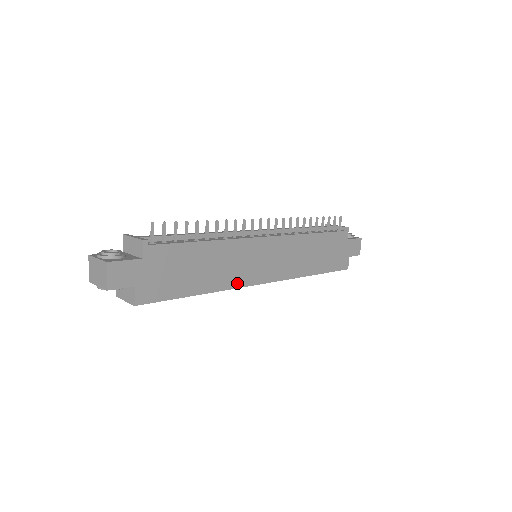
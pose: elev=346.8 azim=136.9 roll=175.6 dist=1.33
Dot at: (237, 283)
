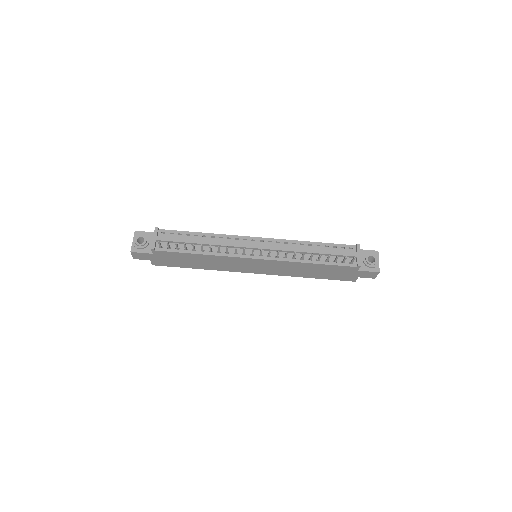
Dot at: (228, 270)
